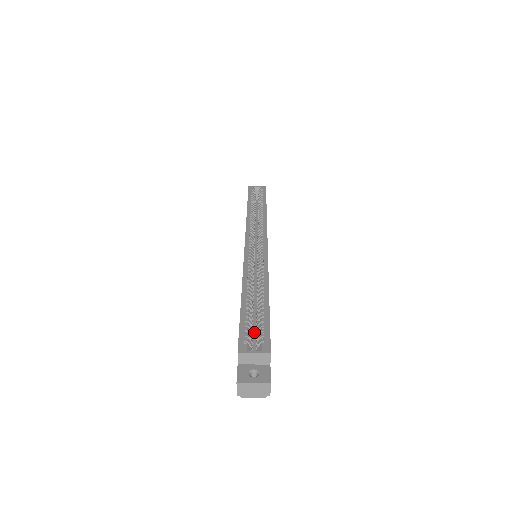
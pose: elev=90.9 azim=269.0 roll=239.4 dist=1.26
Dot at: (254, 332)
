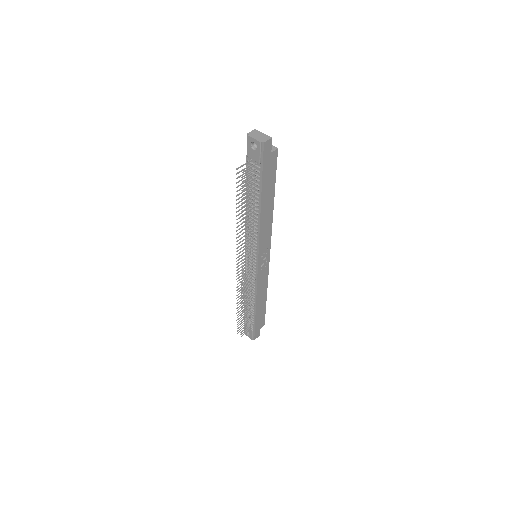
Dot at: occluded
